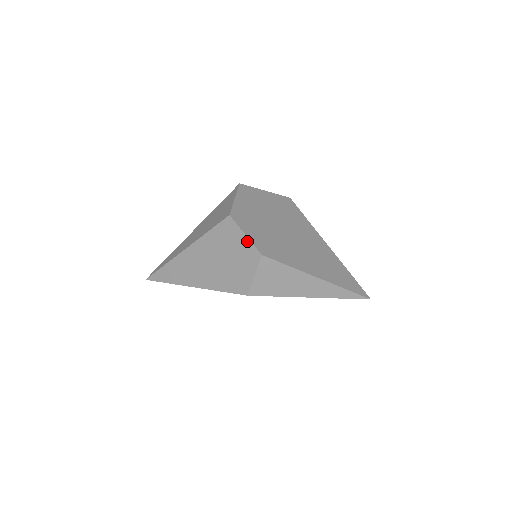
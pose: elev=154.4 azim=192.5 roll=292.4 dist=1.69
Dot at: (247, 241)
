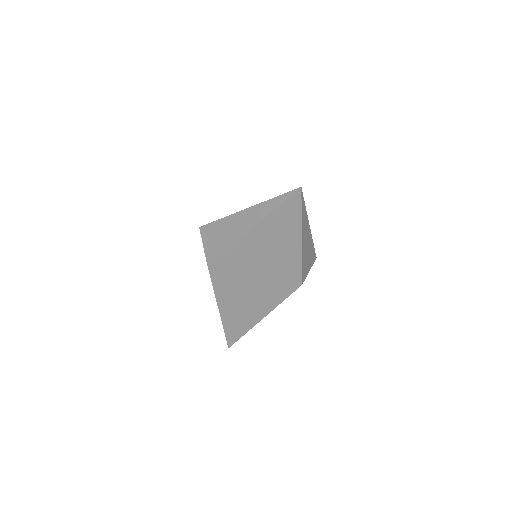
Dot at: occluded
